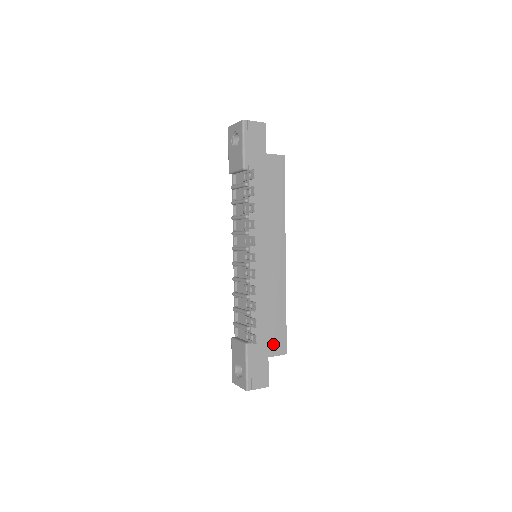
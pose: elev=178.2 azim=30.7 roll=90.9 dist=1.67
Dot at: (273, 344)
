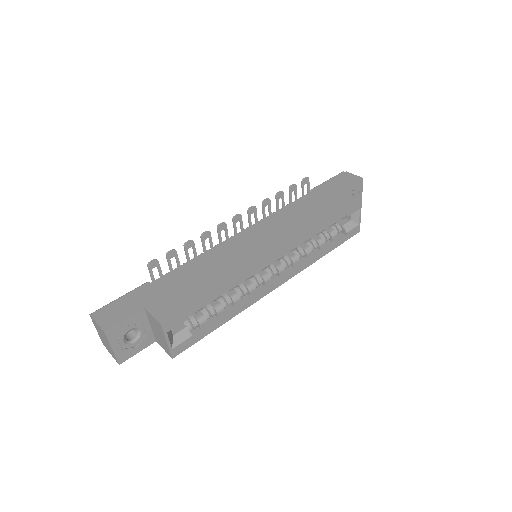
Dot at: (165, 303)
